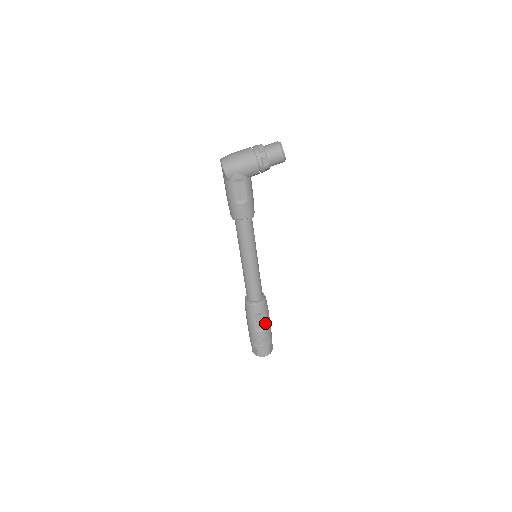
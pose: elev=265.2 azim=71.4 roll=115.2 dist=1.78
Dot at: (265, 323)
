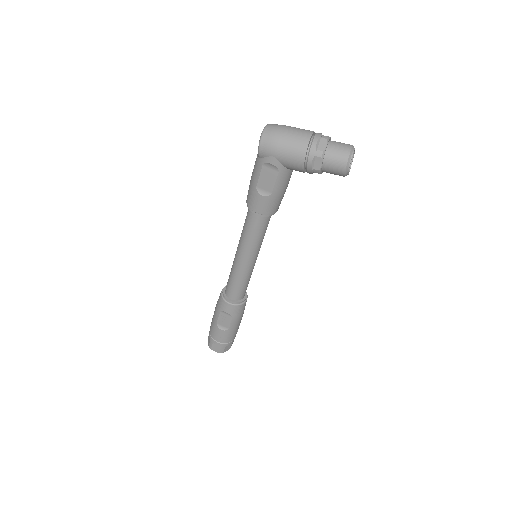
Dot at: (230, 325)
